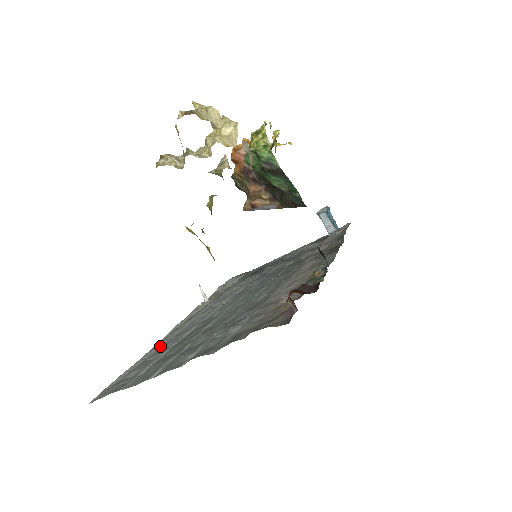
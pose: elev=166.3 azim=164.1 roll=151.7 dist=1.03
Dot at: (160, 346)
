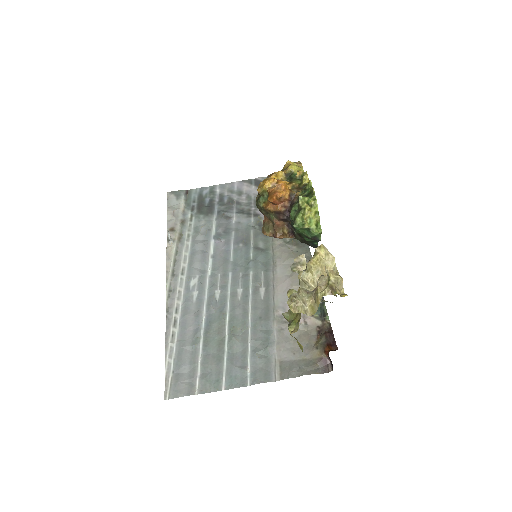
Dot at: (178, 324)
